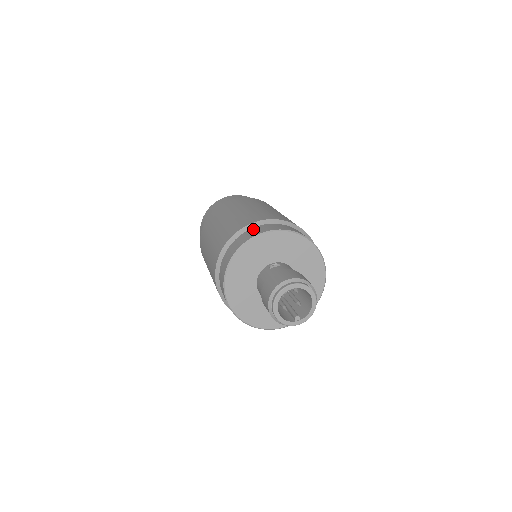
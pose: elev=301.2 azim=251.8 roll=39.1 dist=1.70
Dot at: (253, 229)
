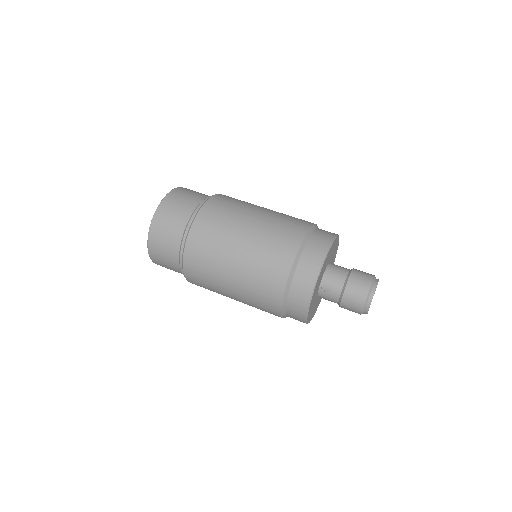
Dot at: (293, 296)
